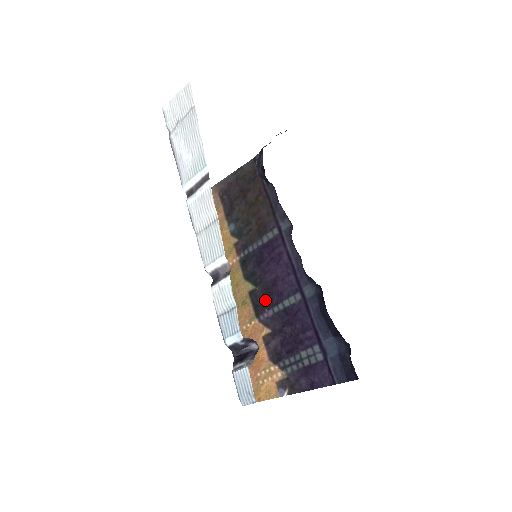
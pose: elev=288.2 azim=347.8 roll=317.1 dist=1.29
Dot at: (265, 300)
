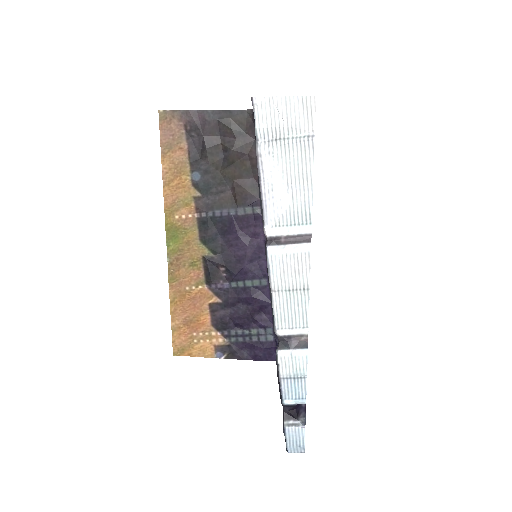
Dot at: (222, 271)
